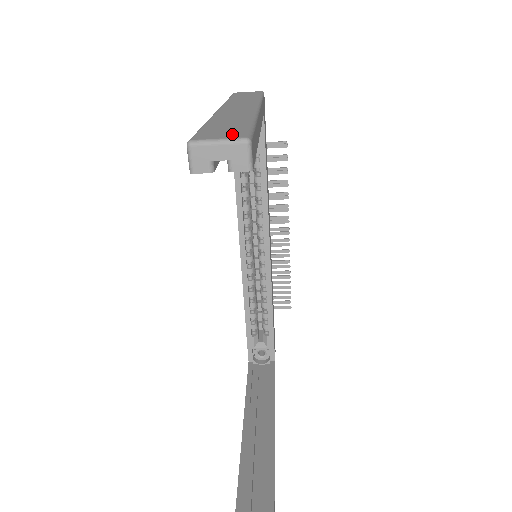
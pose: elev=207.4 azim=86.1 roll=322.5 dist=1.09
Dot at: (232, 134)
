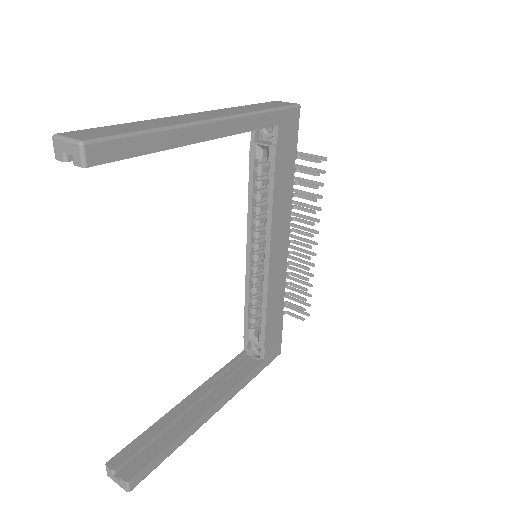
Dot at: (88, 136)
